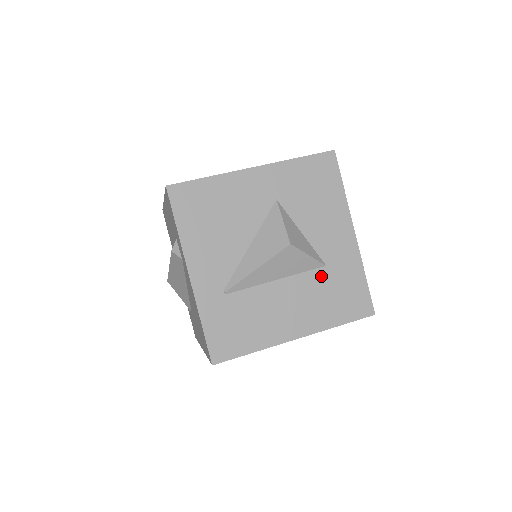
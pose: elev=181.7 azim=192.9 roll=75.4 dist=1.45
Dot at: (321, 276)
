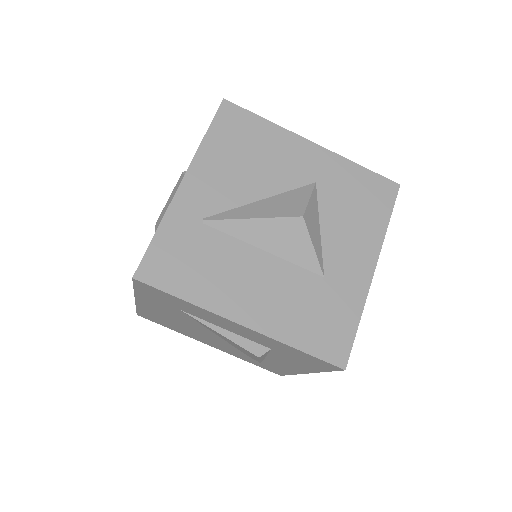
Dot at: (312, 283)
